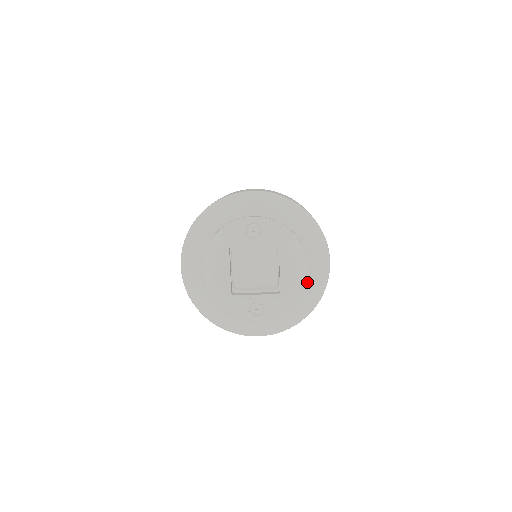
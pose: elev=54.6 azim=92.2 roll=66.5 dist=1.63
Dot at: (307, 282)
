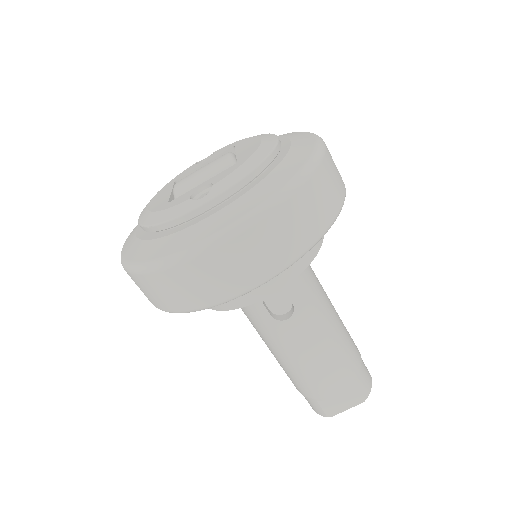
Dot at: (284, 150)
